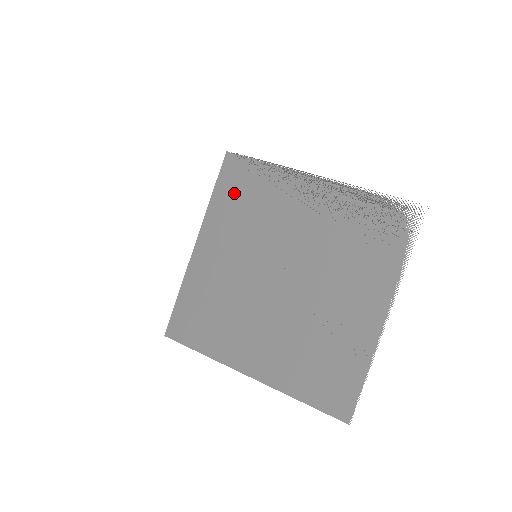
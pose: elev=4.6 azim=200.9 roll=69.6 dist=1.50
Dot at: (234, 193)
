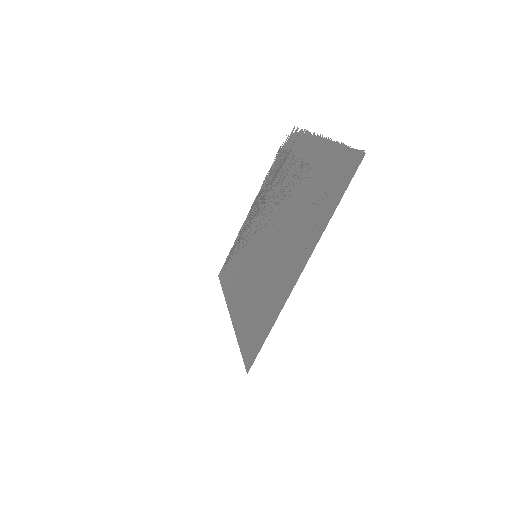
Dot at: (230, 272)
